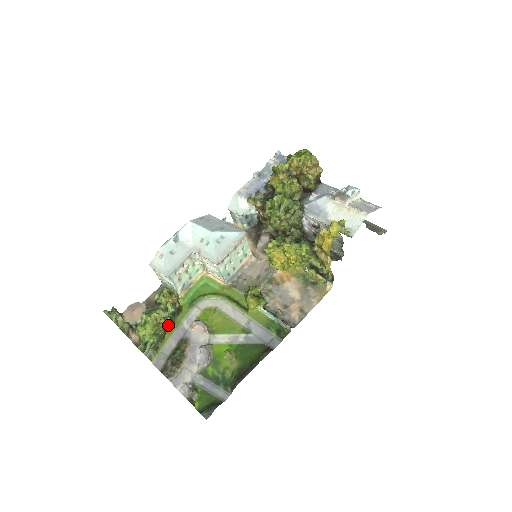
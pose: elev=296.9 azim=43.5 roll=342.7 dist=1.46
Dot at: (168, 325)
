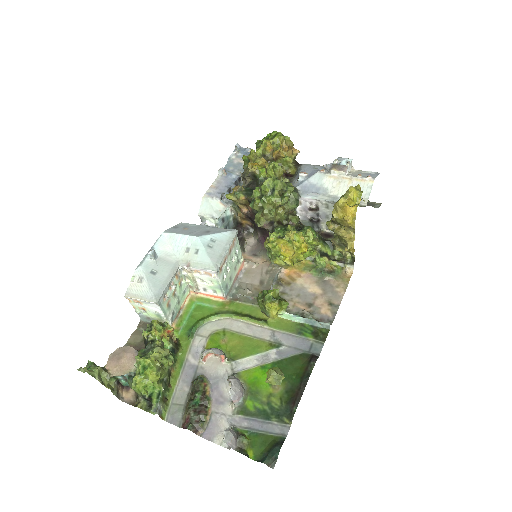
Dot at: occluded
